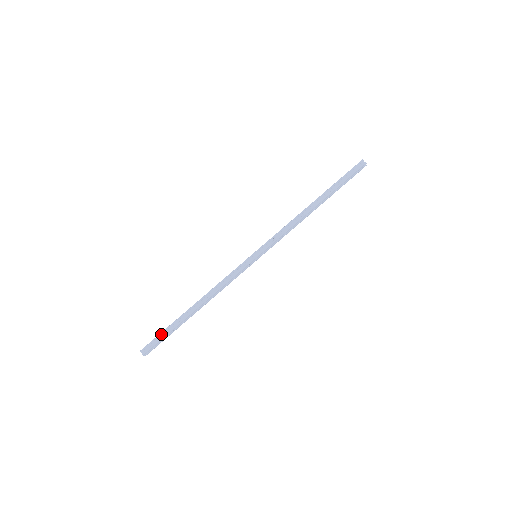
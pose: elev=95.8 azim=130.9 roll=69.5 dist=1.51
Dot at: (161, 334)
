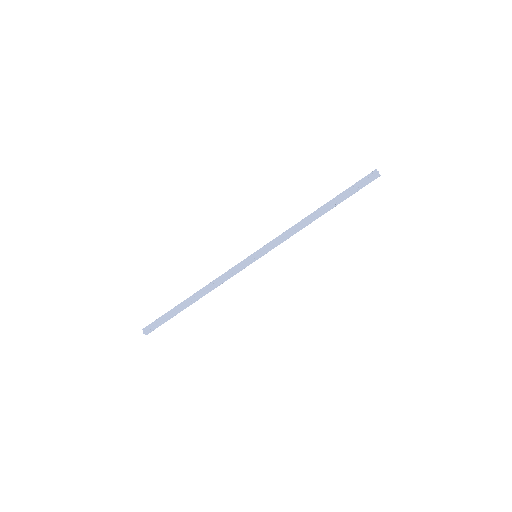
Dot at: (161, 317)
